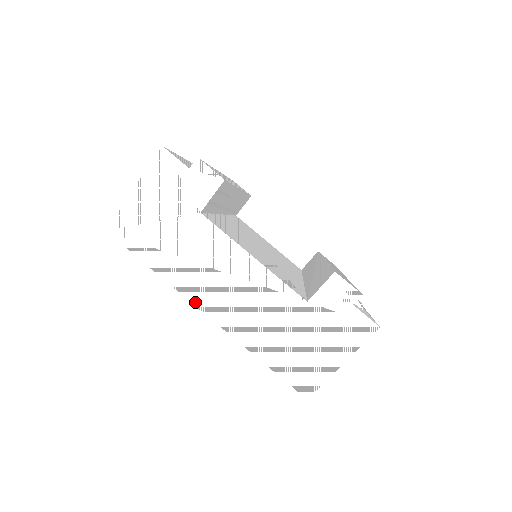
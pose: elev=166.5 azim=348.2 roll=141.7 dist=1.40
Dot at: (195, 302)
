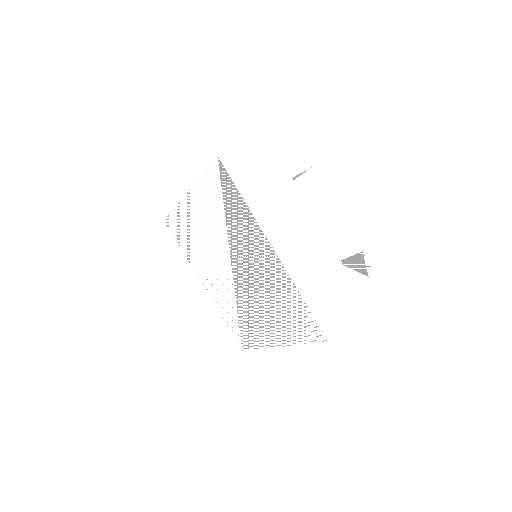
Dot at: (269, 236)
